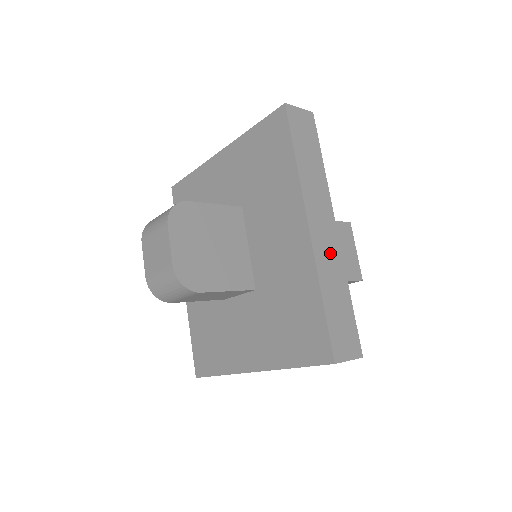
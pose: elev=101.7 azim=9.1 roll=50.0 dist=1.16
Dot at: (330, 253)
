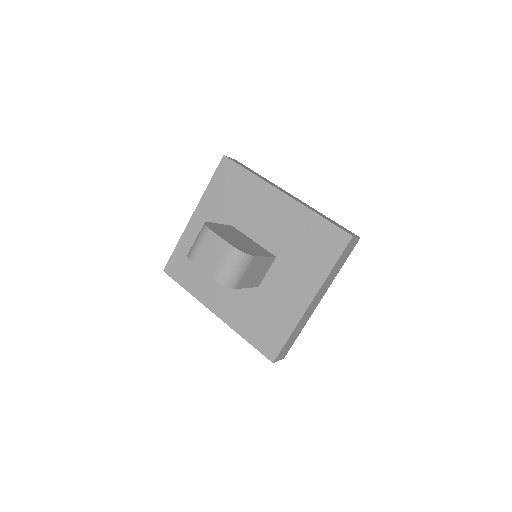
Dot at: (303, 203)
